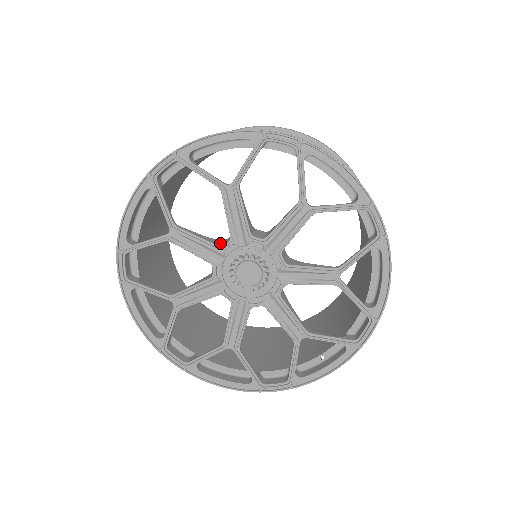
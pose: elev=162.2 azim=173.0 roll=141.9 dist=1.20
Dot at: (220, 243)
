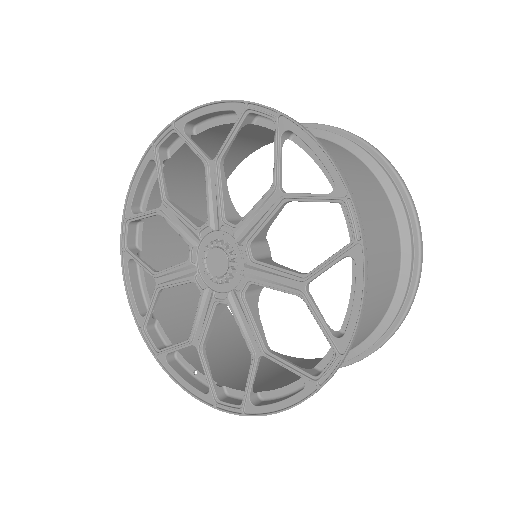
Dot at: (232, 216)
